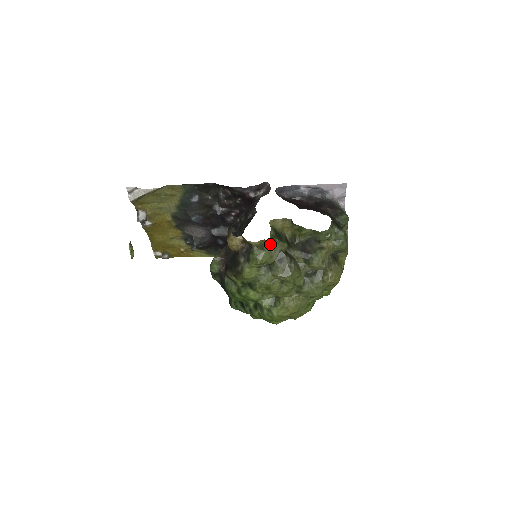
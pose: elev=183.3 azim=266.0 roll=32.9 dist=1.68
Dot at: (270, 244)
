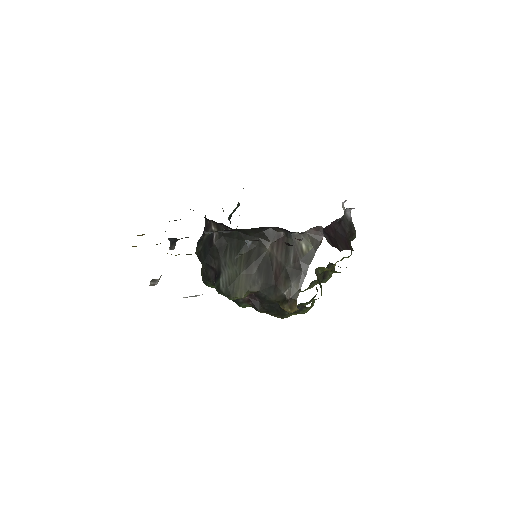
Dot at: occluded
